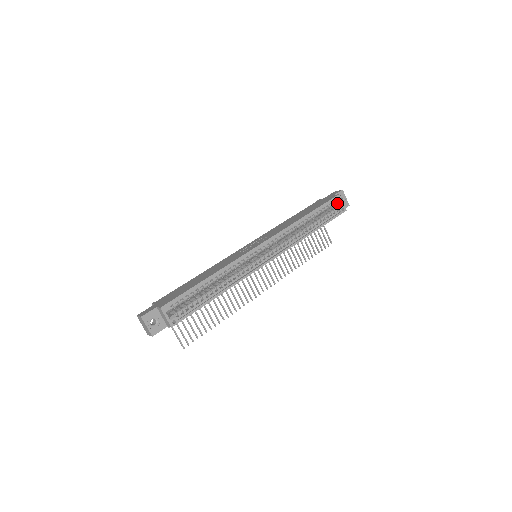
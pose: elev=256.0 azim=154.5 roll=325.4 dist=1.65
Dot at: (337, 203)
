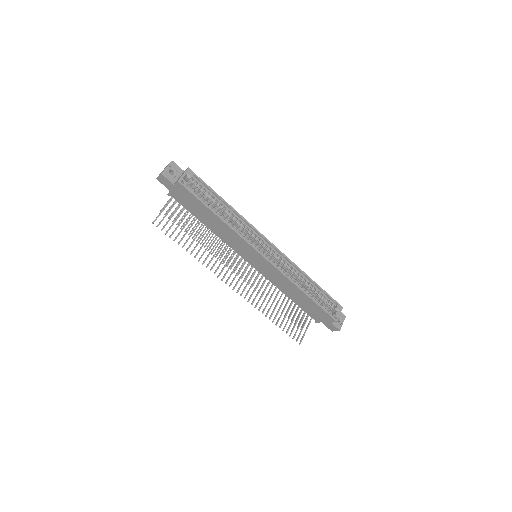
Dot at: (335, 311)
